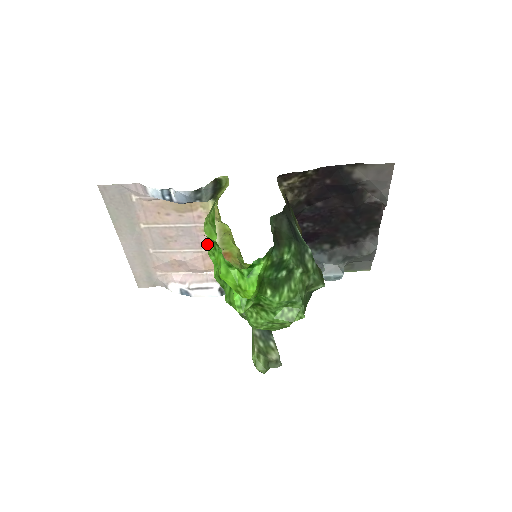
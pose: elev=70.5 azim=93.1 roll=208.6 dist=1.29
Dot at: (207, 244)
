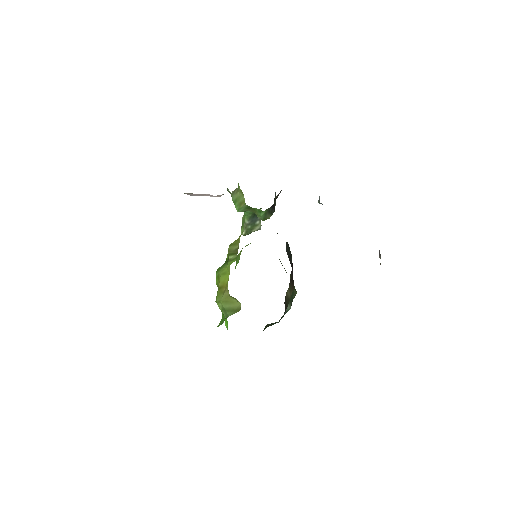
Dot at: (216, 284)
